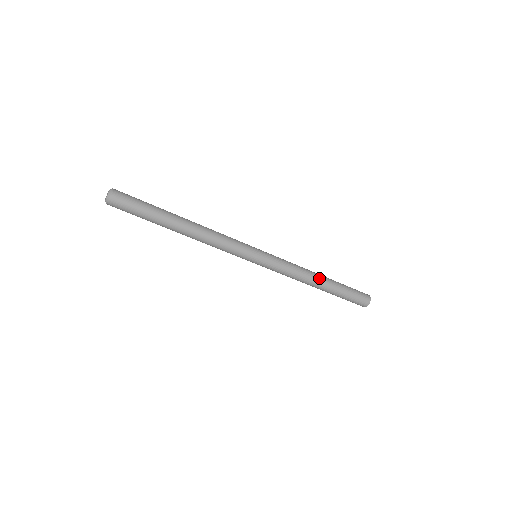
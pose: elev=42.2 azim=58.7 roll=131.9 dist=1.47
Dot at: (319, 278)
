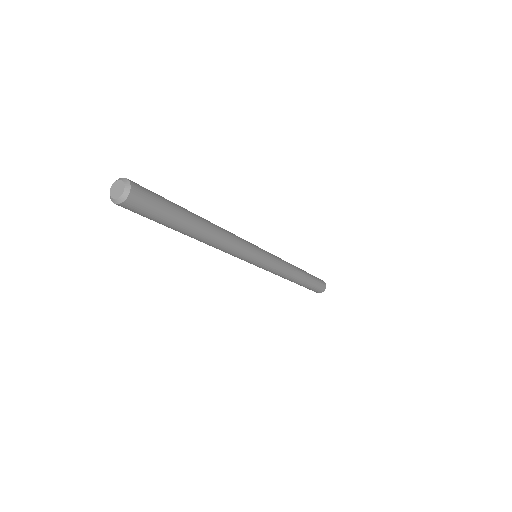
Dot at: (295, 281)
